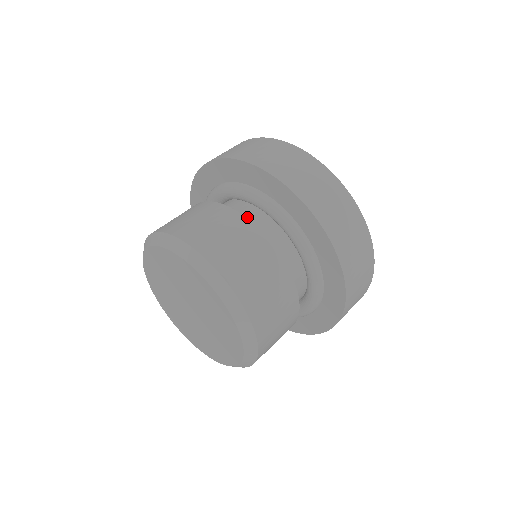
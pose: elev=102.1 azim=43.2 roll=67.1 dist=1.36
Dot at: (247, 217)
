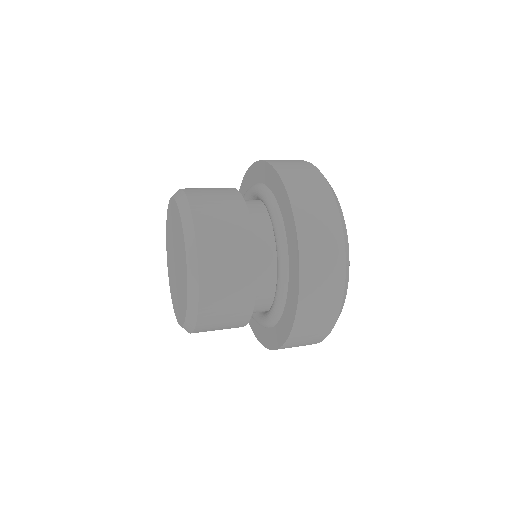
Dot at: (263, 285)
